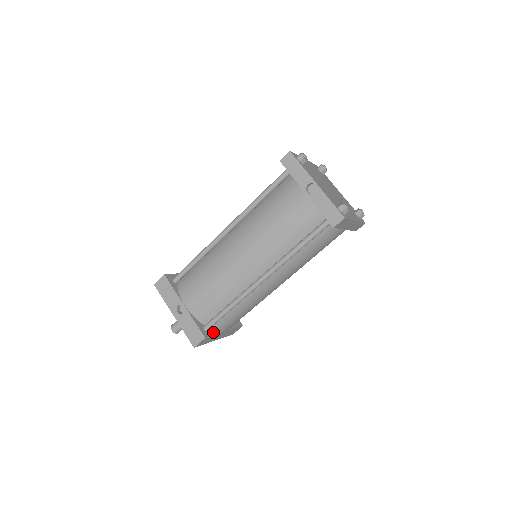
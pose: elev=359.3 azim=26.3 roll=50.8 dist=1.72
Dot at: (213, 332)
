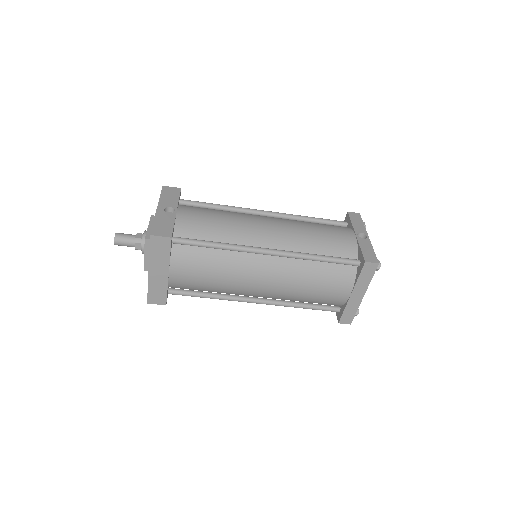
Dot at: (171, 252)
